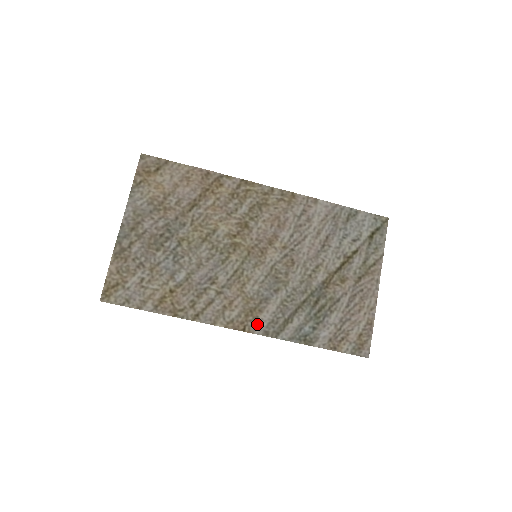
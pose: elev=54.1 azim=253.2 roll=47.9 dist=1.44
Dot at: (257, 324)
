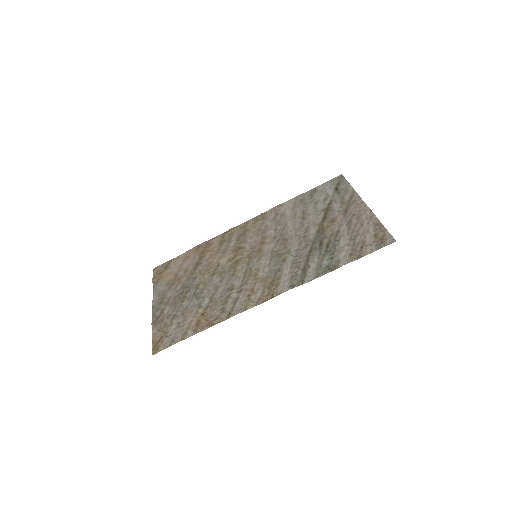
Dot at: (281, 287)
